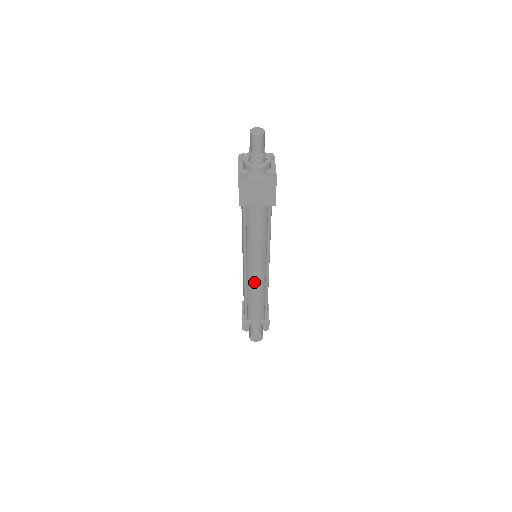
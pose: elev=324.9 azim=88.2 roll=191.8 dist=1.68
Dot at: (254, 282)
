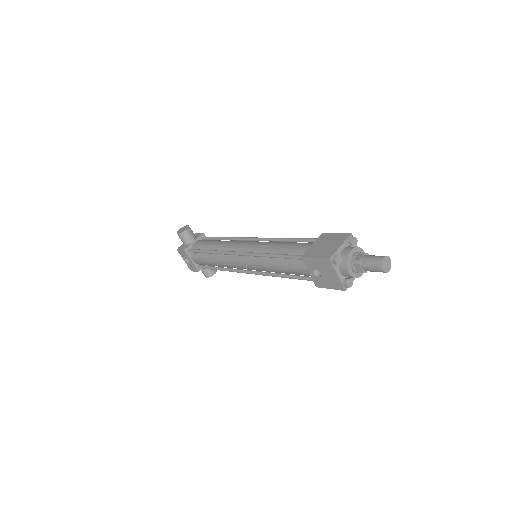
Dot at: occluded
